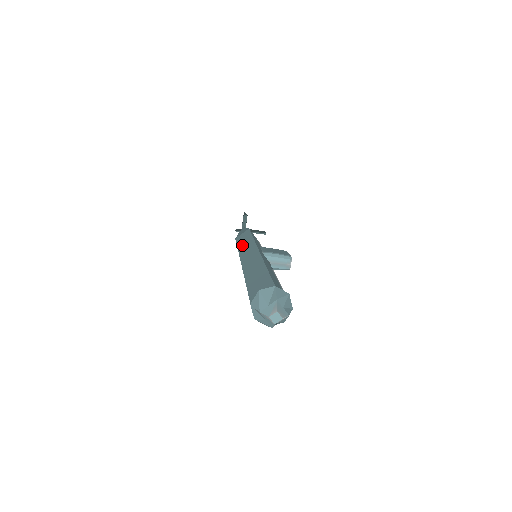
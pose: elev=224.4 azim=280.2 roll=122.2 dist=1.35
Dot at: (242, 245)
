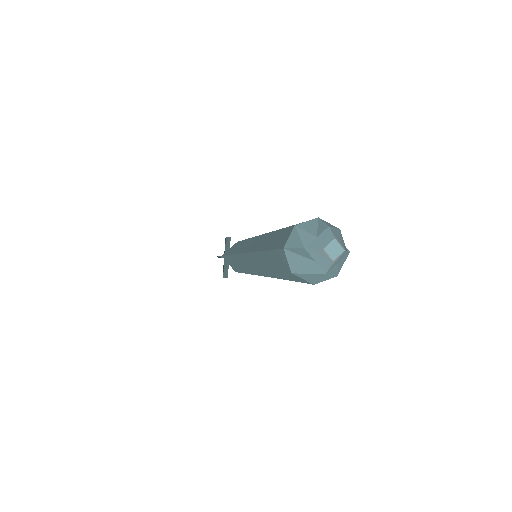
Dot at: (235, 249)
